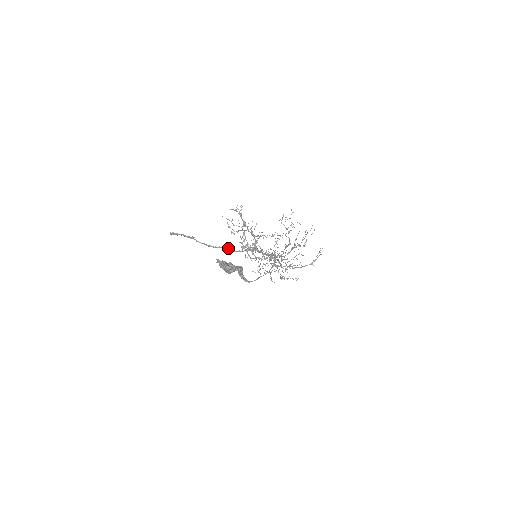
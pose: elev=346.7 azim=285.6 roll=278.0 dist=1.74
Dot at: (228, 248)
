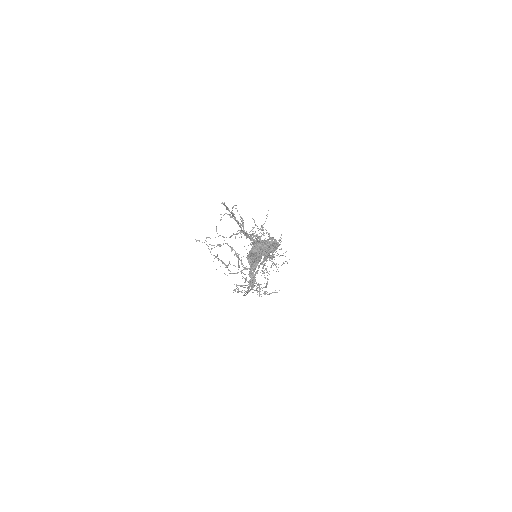
Dot at: (249, 236)
